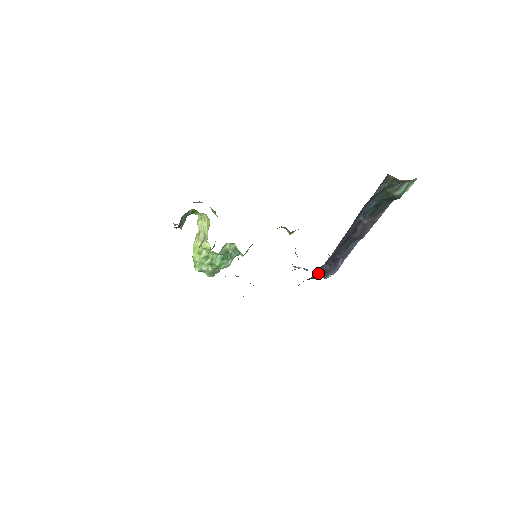
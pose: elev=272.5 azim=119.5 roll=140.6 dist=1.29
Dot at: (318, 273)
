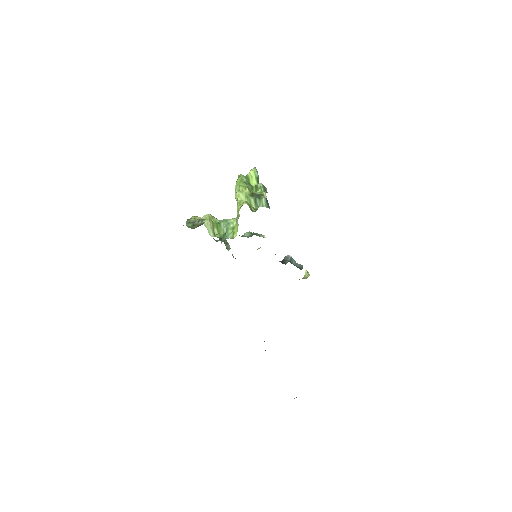
Dot at: occluded
